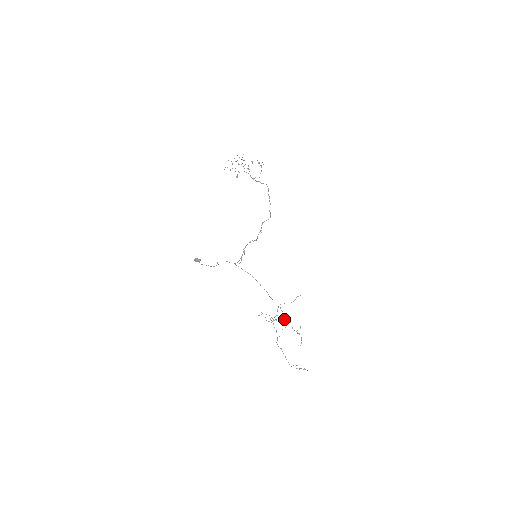
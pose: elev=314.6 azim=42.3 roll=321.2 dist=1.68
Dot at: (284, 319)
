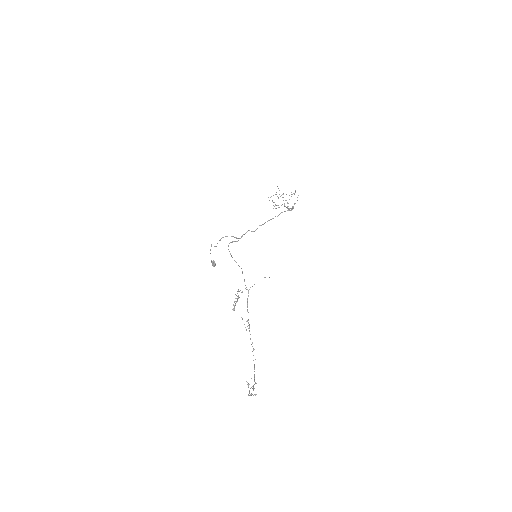
Dot at: occluded
